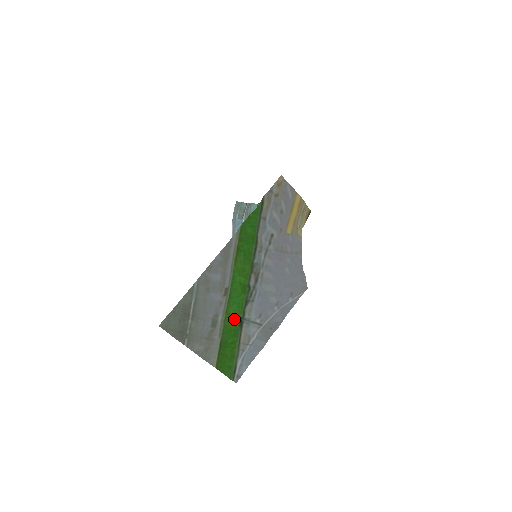
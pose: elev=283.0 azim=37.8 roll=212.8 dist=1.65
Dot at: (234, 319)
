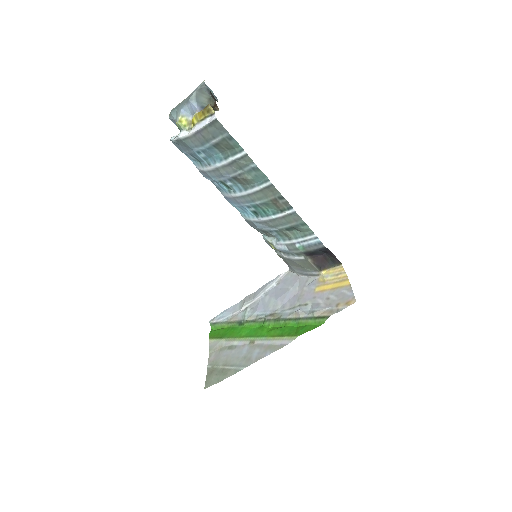
Dot at: (240, 331)
